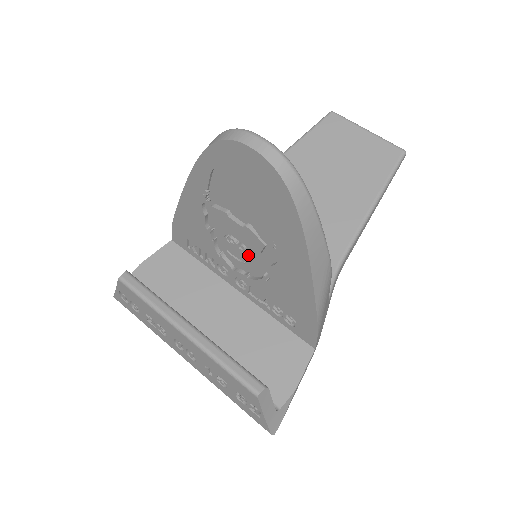
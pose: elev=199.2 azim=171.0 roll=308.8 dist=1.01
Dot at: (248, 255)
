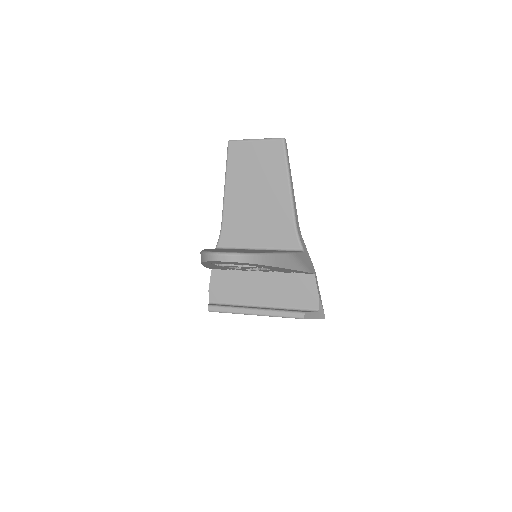
Dot at: (253, 268)
